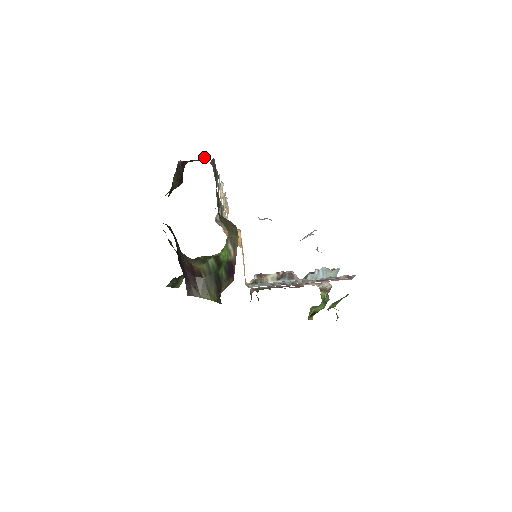
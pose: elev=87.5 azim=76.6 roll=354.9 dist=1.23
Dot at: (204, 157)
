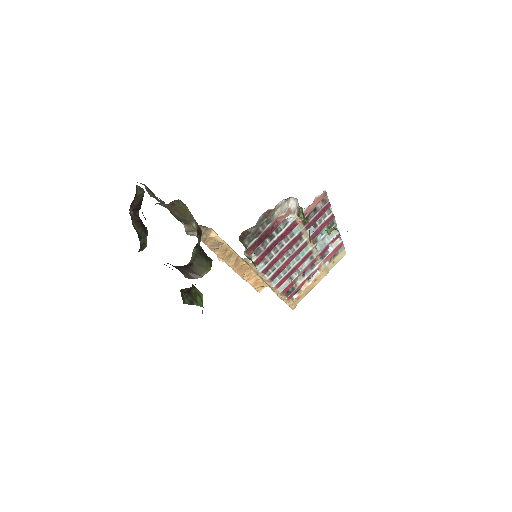
Dot at: (137, 190)
